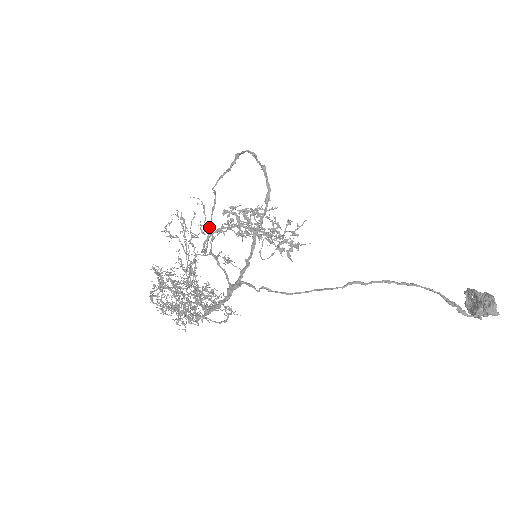
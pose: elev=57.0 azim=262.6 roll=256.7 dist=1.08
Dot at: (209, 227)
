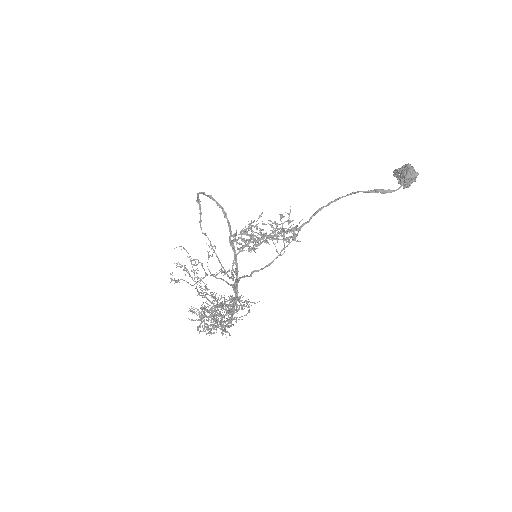
Dot at: occluded
